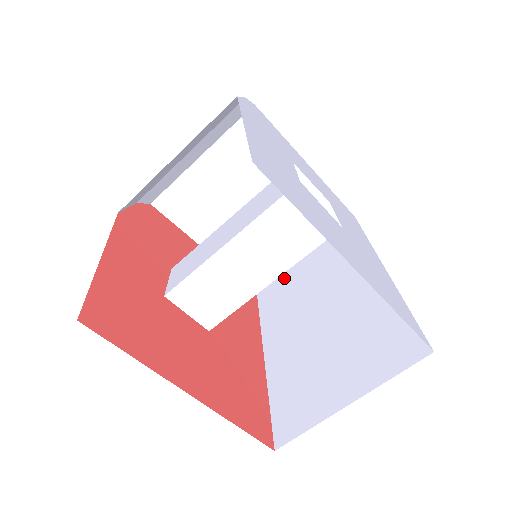
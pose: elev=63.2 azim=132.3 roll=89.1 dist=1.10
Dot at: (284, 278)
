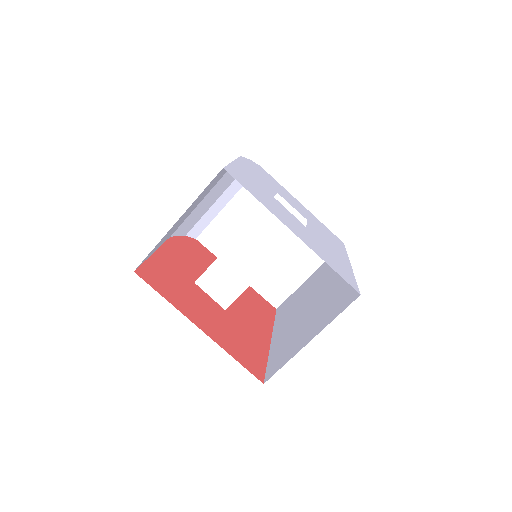
Dot at: (294, 294)
